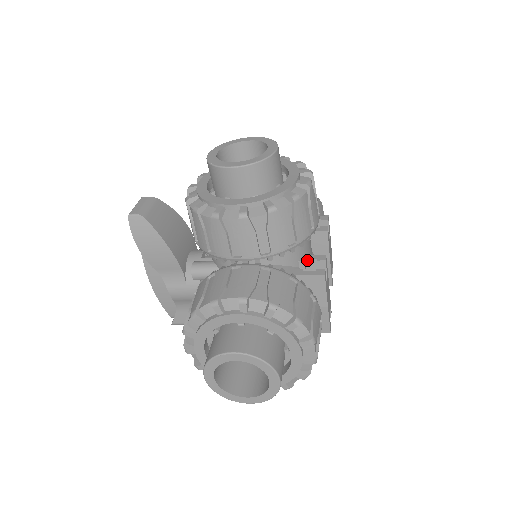
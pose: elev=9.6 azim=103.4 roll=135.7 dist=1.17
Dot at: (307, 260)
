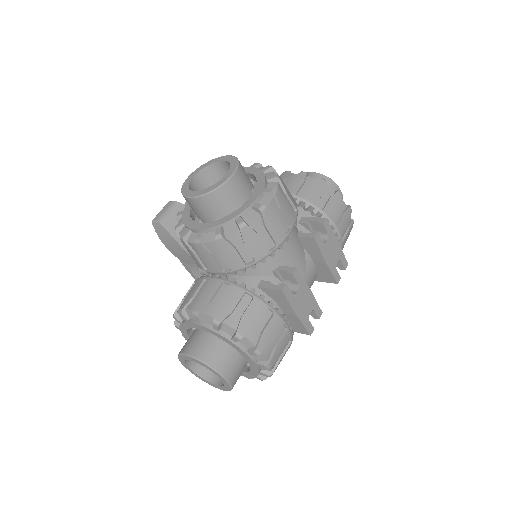
Dot at: (280, 271)
